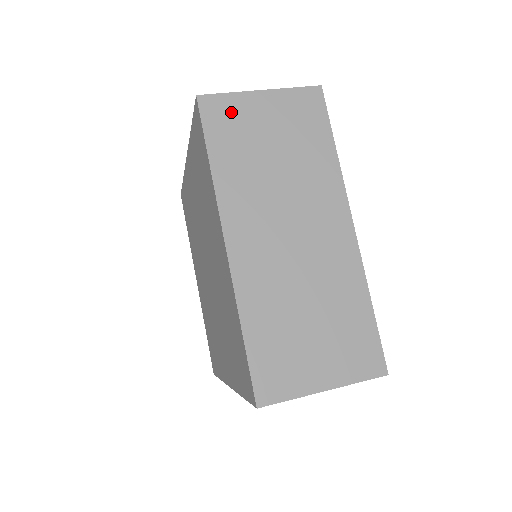
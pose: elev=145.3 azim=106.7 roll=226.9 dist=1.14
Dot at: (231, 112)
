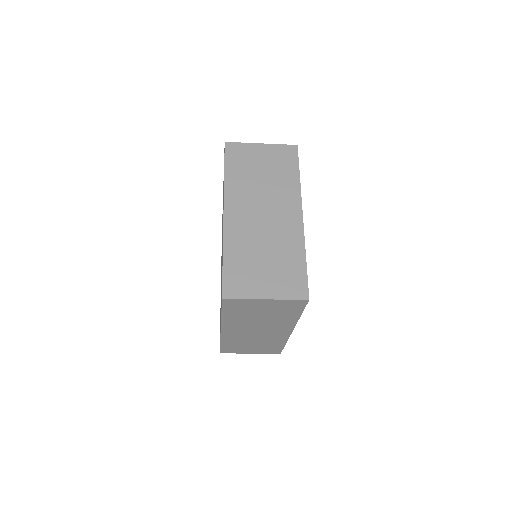
Dot at: (242, 152)
